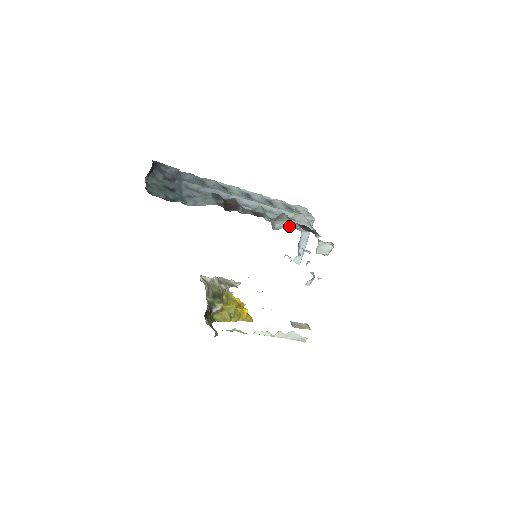
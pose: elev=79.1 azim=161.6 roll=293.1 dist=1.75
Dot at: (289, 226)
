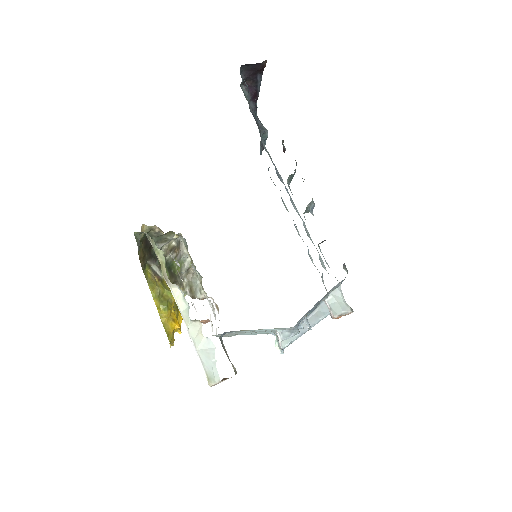
Dot at: occluded
